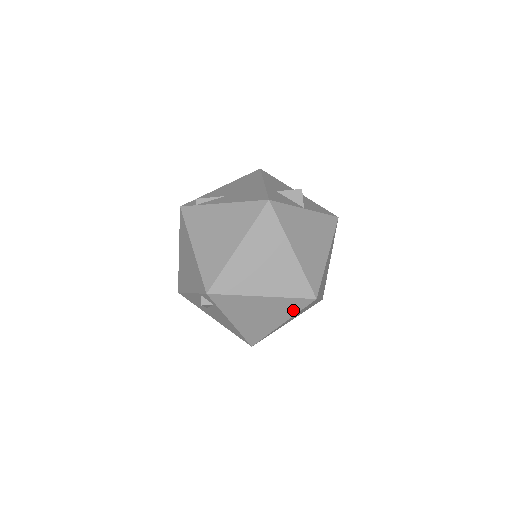
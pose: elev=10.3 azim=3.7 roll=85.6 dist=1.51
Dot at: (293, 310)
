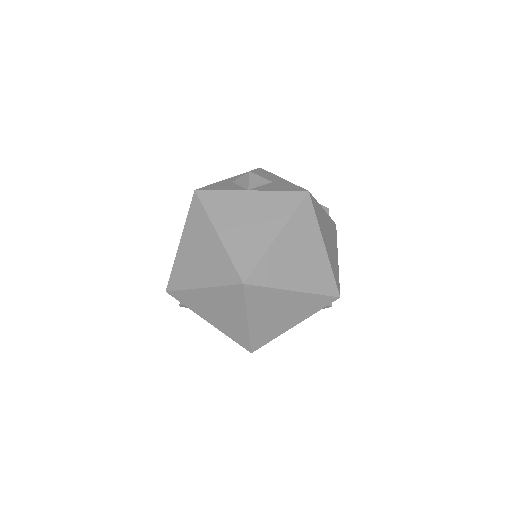
Dot at: (239, 302)
